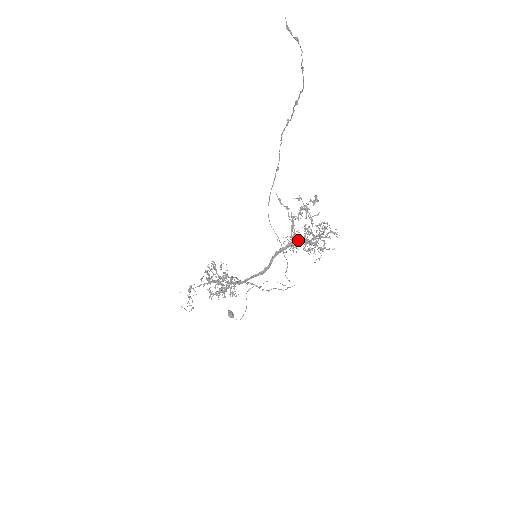
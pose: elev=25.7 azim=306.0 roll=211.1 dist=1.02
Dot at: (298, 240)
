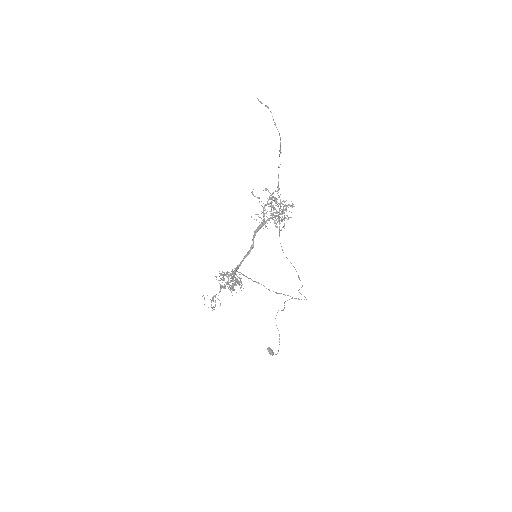
Dot at: (268, 218)
